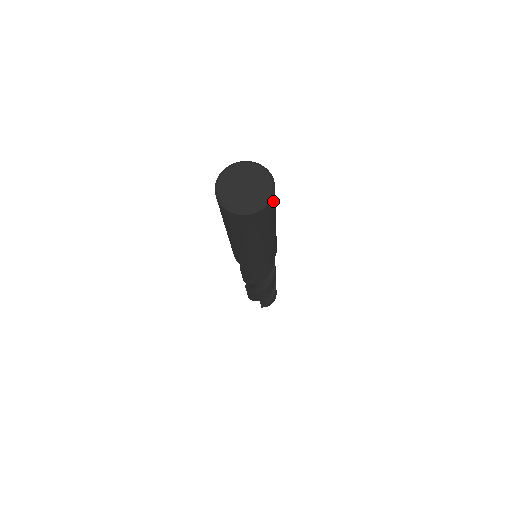
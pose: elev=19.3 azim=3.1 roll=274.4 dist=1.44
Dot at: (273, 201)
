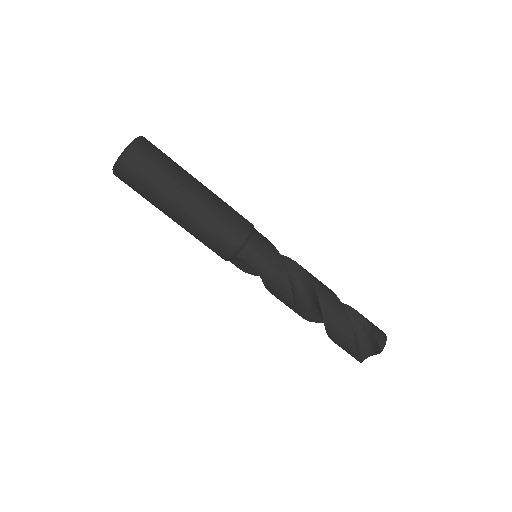
Dot at: (149, 143)
